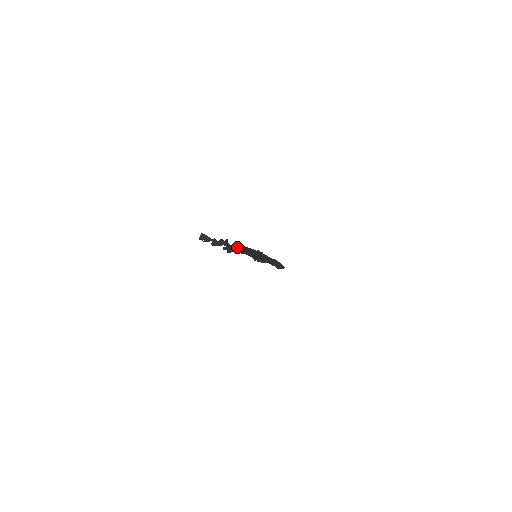
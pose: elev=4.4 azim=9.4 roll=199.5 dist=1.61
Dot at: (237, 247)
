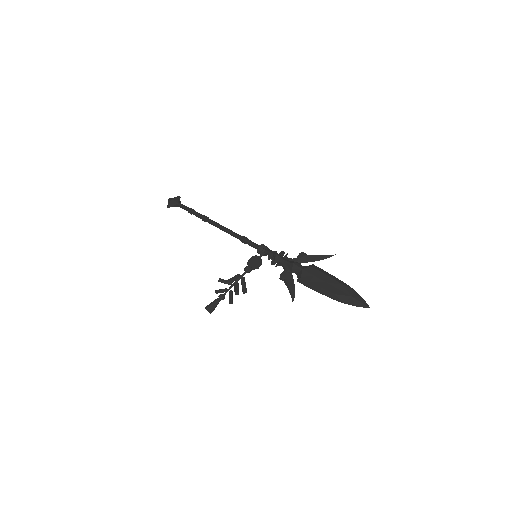
Dot at: (291, 289)
